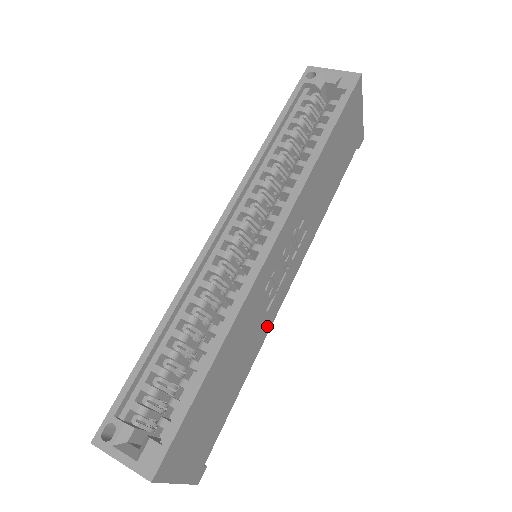
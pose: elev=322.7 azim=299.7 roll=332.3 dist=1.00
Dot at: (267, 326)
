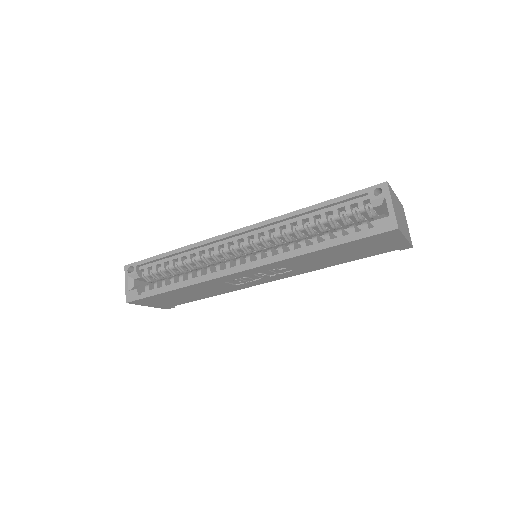
Dot at: (238, 288)
